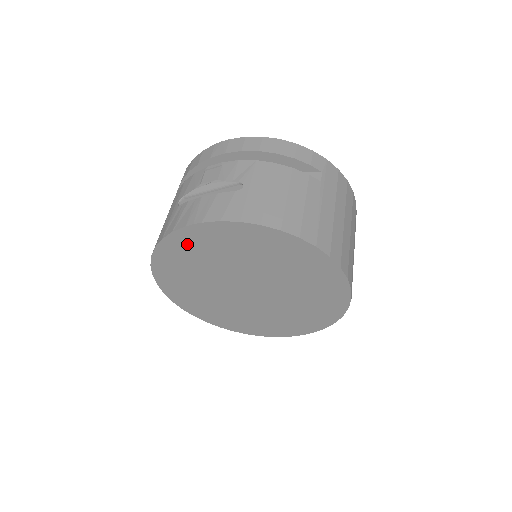
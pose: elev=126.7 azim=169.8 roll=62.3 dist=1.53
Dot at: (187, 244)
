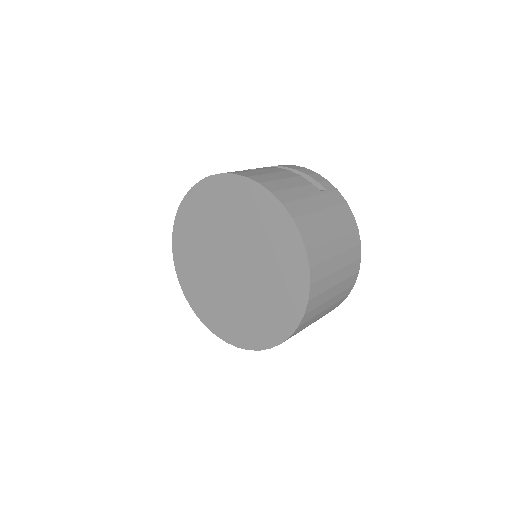
Dot at: (199, 202)
